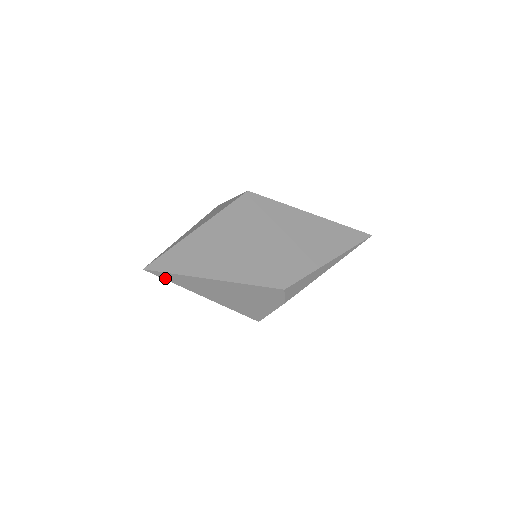
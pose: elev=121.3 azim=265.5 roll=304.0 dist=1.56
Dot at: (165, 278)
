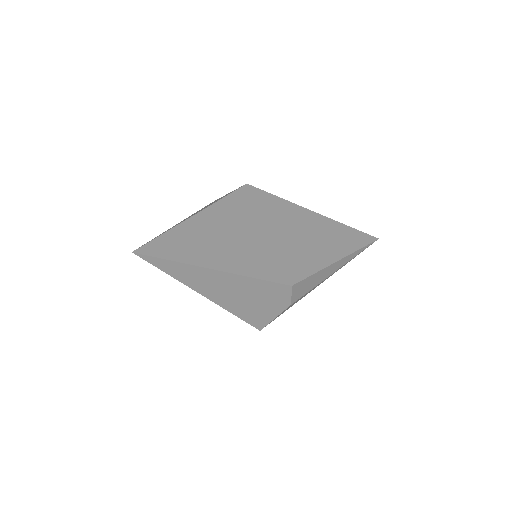
Dot at: (157, 266)
